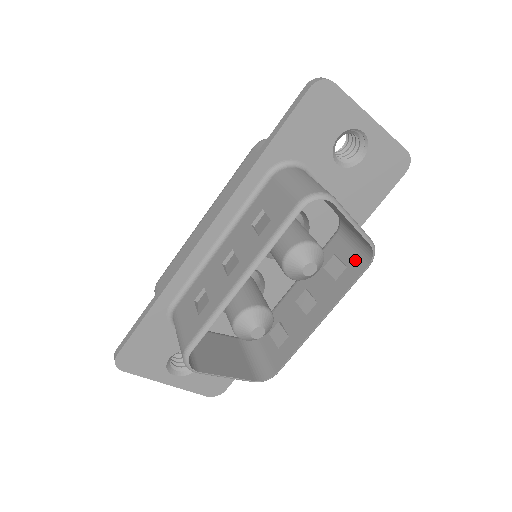
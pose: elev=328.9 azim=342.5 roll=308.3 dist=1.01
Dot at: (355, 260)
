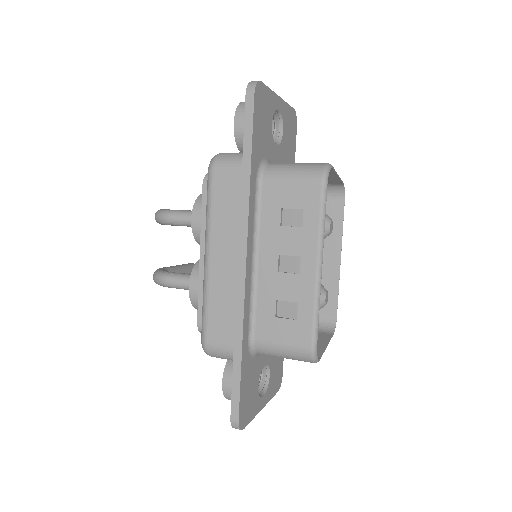
Dot at: (329, 203)
